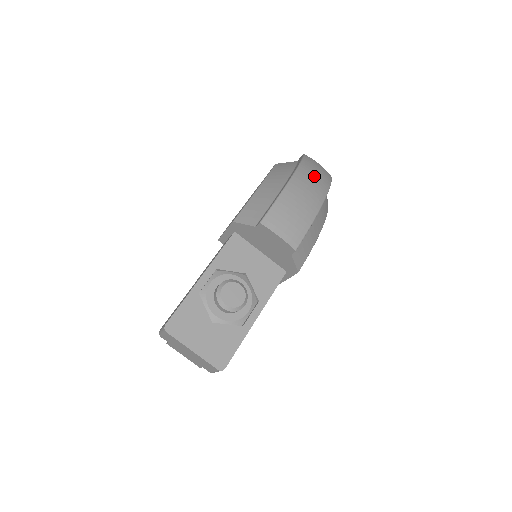
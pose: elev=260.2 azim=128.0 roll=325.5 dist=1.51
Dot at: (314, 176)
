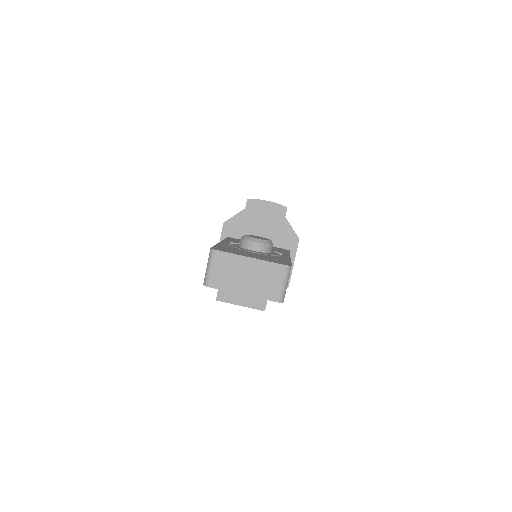
Dot at: occluded
